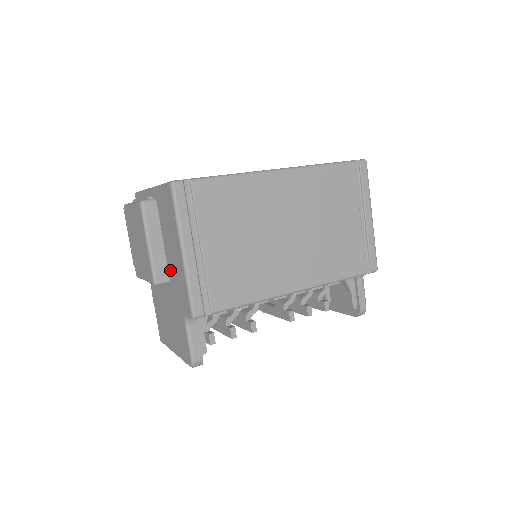
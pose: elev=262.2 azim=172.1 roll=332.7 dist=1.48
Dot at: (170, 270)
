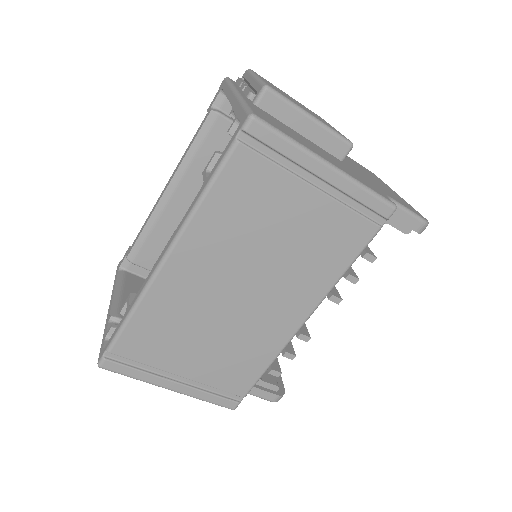
Dot at: occluded
